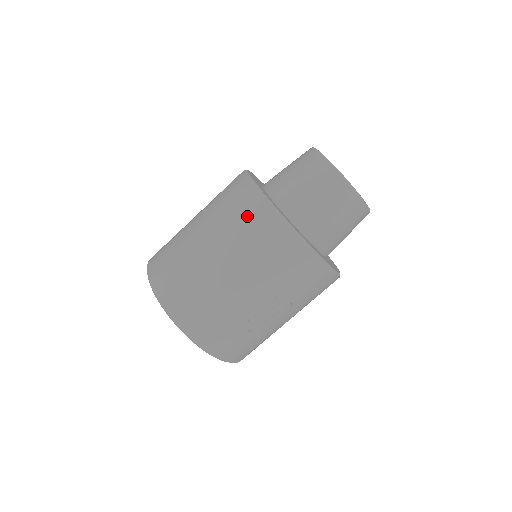
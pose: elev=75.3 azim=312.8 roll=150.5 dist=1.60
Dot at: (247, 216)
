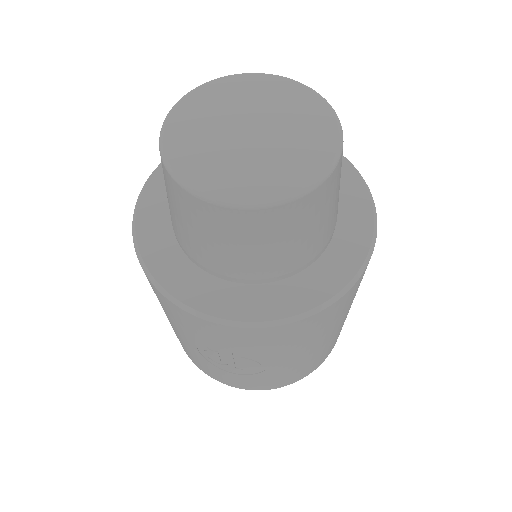
Dot at: occluded
